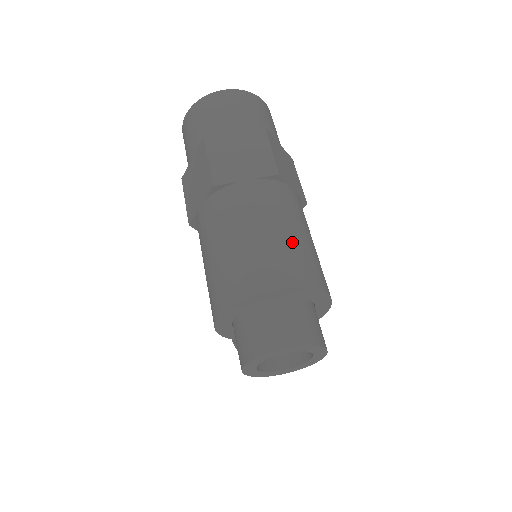
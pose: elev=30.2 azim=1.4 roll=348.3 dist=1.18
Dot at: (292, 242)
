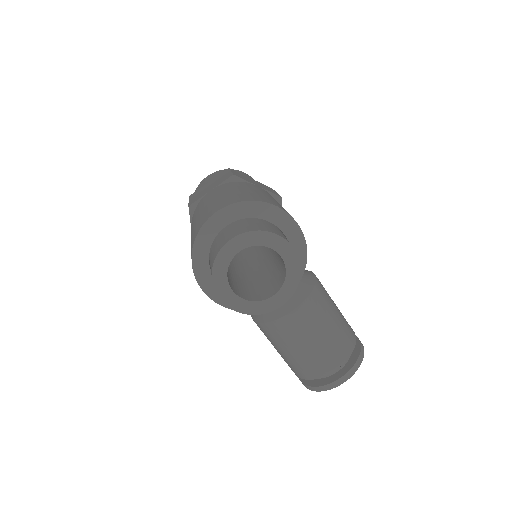
Dot at: (239, 192)
